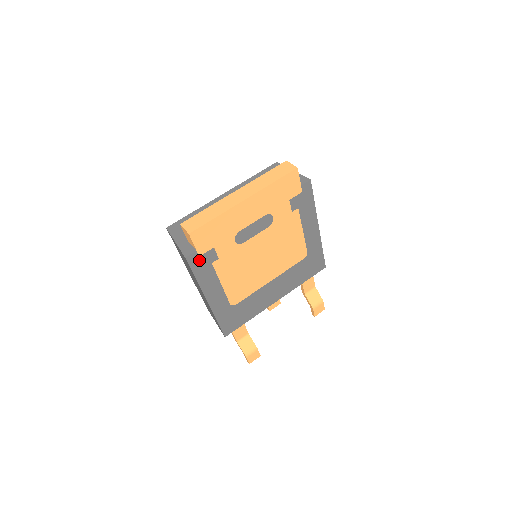
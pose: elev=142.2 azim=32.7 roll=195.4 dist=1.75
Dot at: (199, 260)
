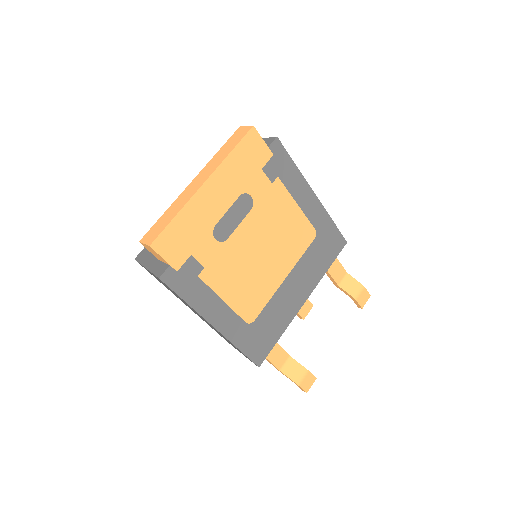
Dot at: (179, 277)
